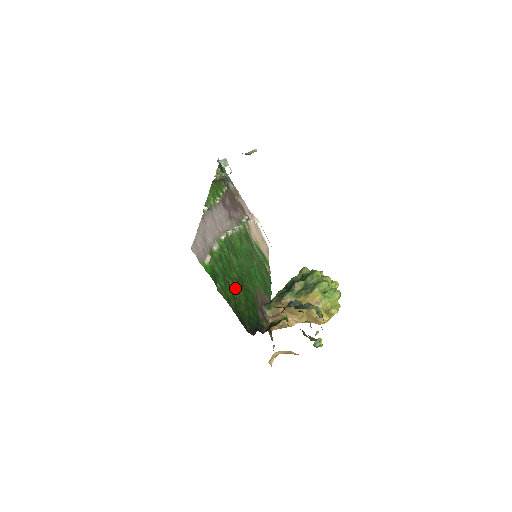
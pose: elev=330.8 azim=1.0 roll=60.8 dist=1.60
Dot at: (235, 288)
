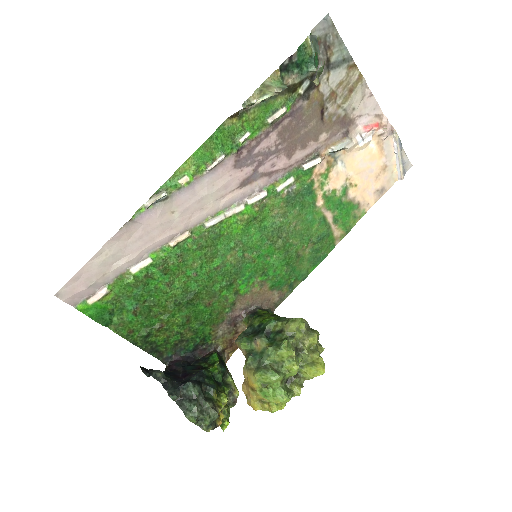
Dot at: (165, 311)
